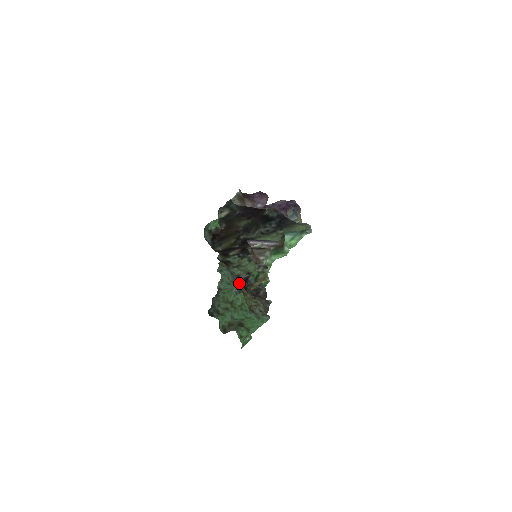
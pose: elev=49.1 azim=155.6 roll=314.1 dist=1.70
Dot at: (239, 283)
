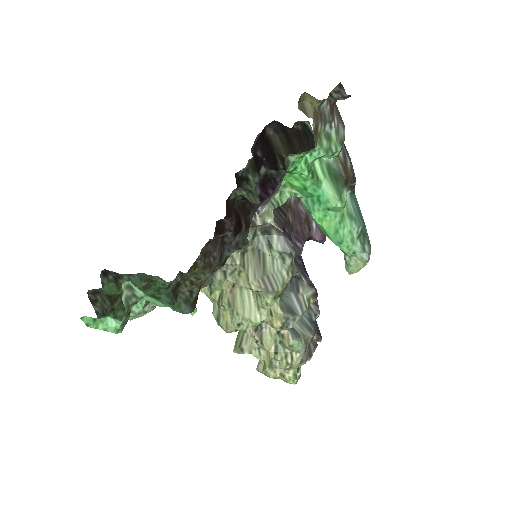
Dot at: (222, 219)
